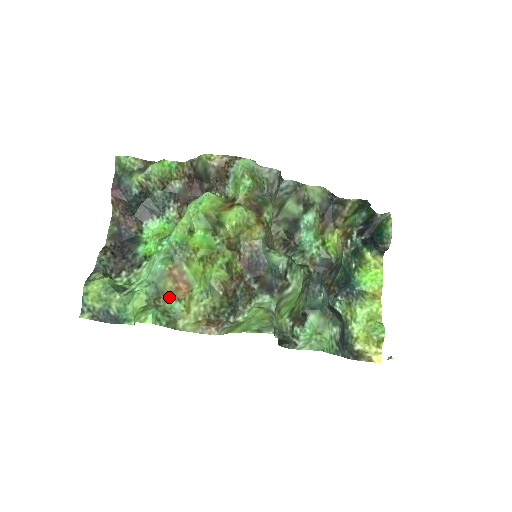
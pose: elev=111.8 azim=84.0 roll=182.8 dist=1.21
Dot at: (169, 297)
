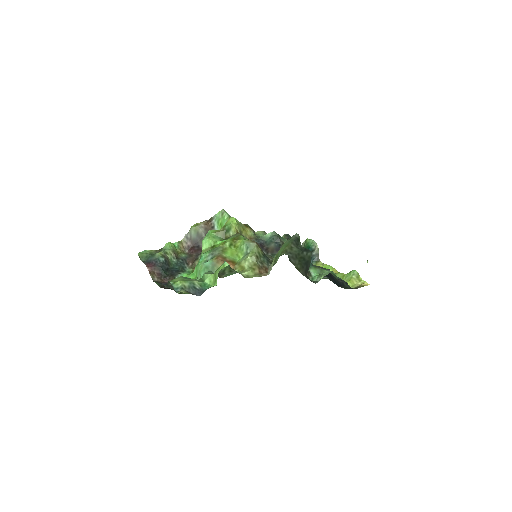
Dot at: (225, 276)
